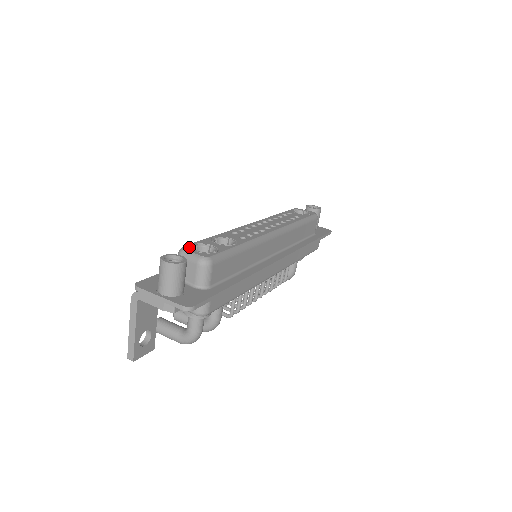
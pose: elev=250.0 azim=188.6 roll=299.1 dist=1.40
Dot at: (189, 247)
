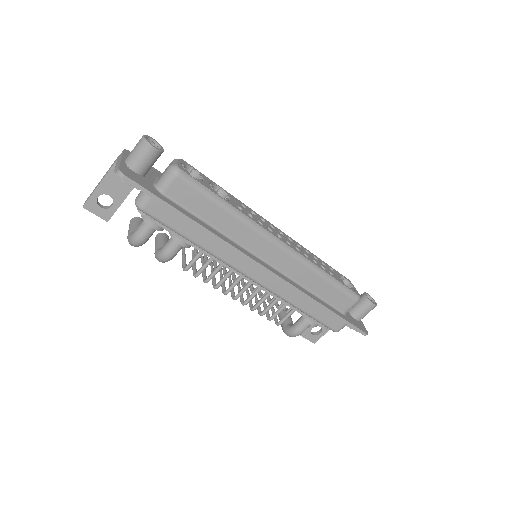
Dot at: (184, 162)
